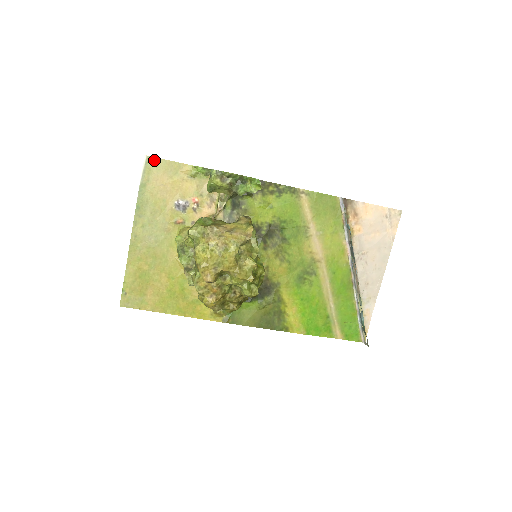
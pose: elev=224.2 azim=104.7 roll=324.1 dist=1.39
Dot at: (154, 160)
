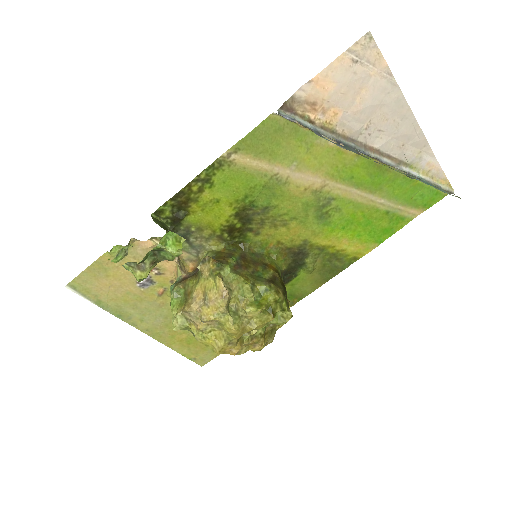
Dot at: (76, 281)
